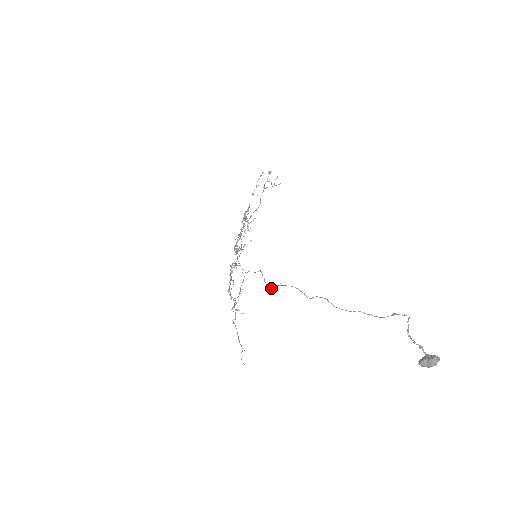
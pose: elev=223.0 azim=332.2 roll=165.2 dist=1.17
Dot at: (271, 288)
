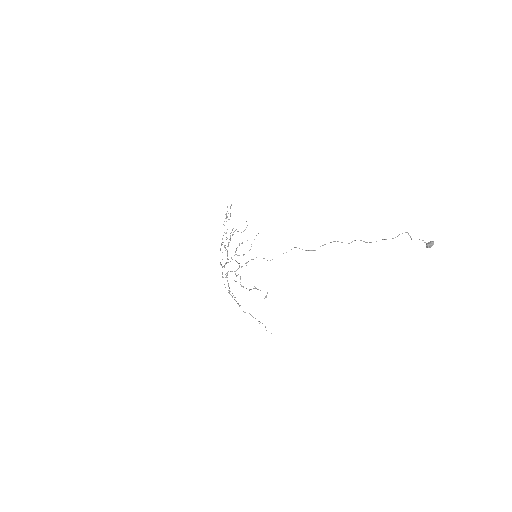
Dot at: occluded
